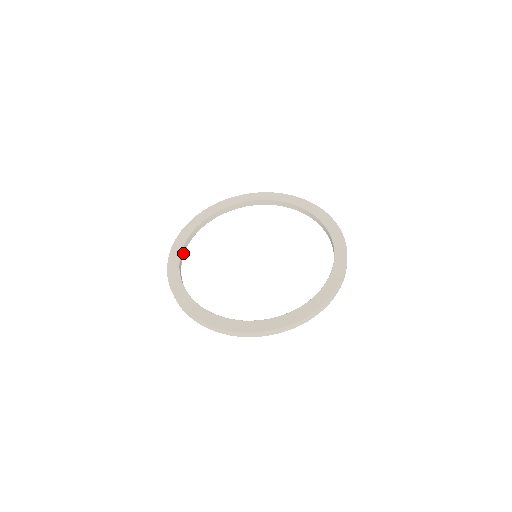
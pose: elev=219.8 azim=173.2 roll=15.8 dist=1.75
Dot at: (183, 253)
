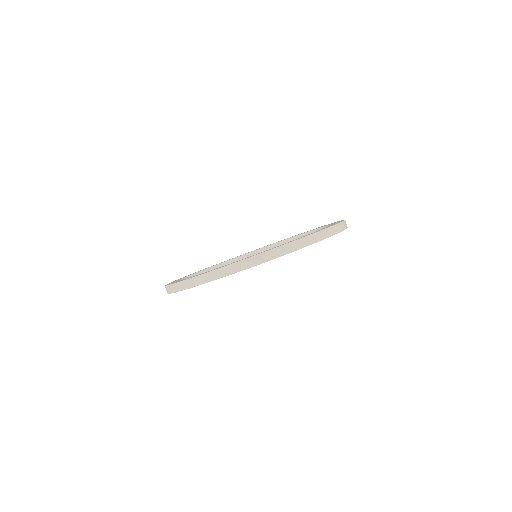
Dot at: occluded
